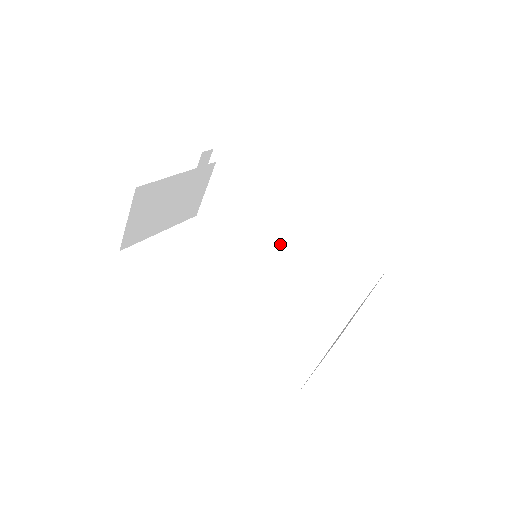
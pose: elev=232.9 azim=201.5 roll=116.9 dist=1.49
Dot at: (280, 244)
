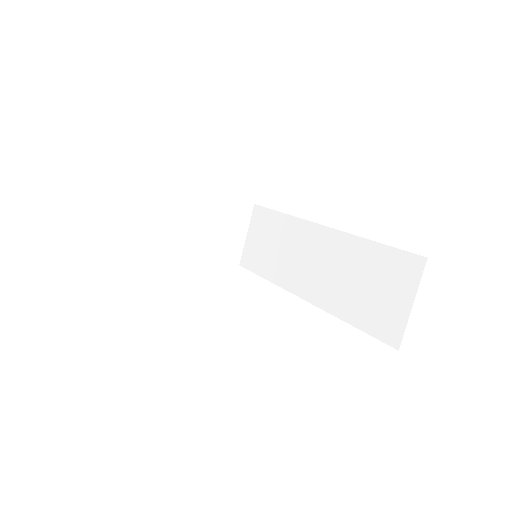
Dot at: (310, 280)
